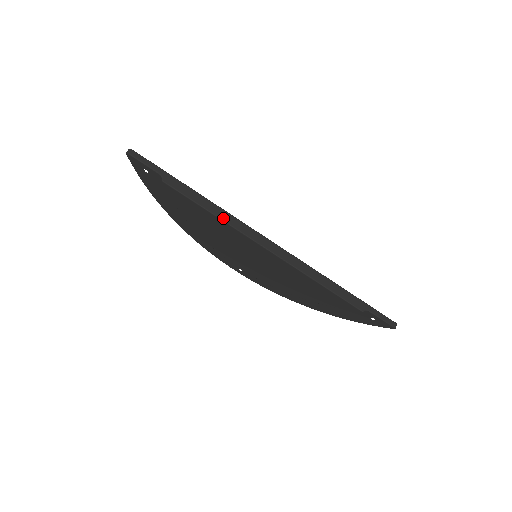
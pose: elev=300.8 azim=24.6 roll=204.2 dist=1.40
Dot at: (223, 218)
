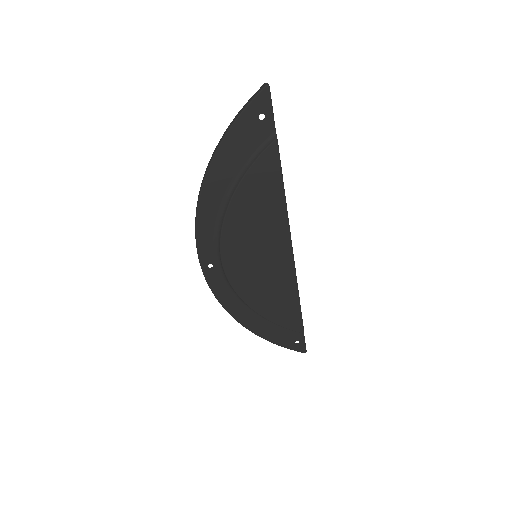
Dot at: occluded
